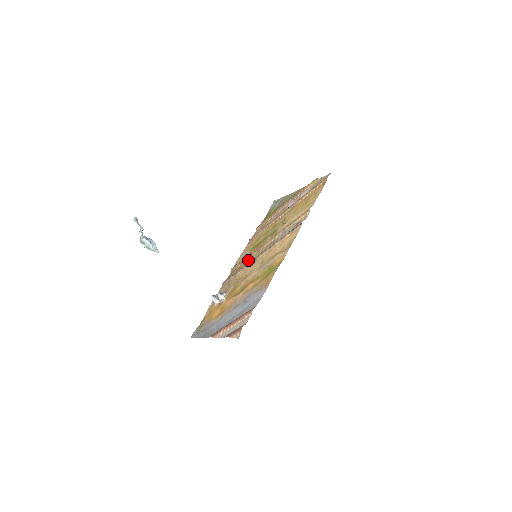
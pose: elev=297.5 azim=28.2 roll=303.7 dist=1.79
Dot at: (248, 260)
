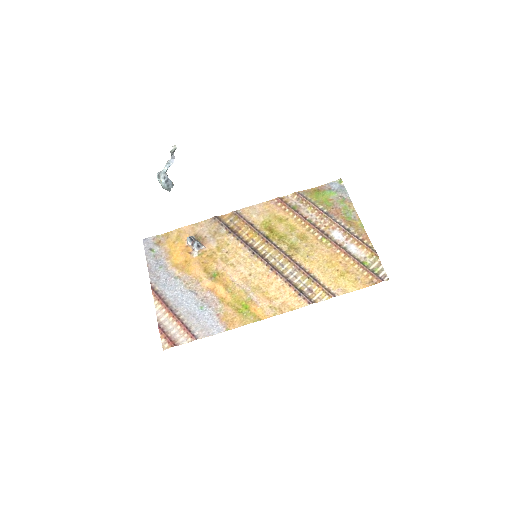
Dot at: (251, 235)
